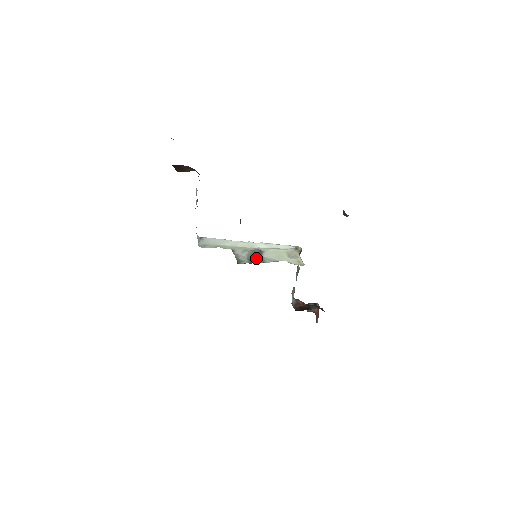
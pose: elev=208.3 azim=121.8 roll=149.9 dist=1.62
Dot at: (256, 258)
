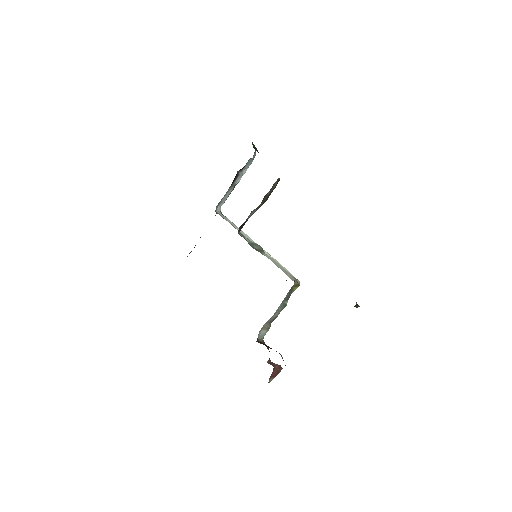
Dot at: (256, 248)
